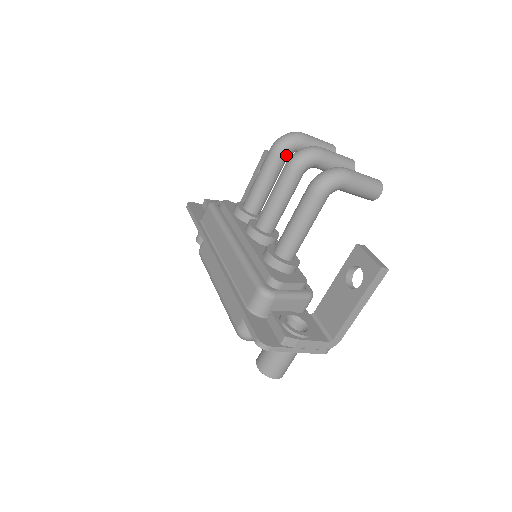
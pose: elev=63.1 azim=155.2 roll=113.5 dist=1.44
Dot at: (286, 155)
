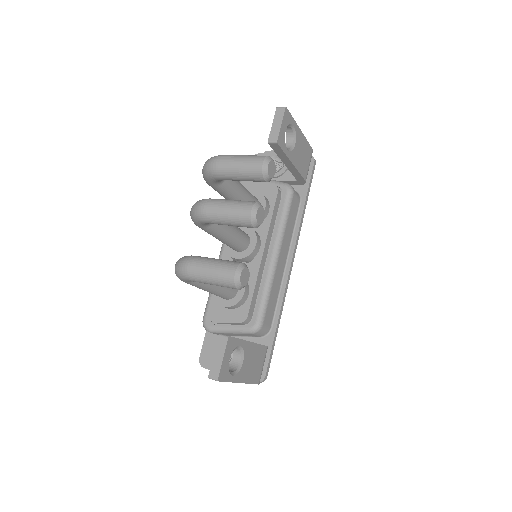
Dot at: (215, 185)
